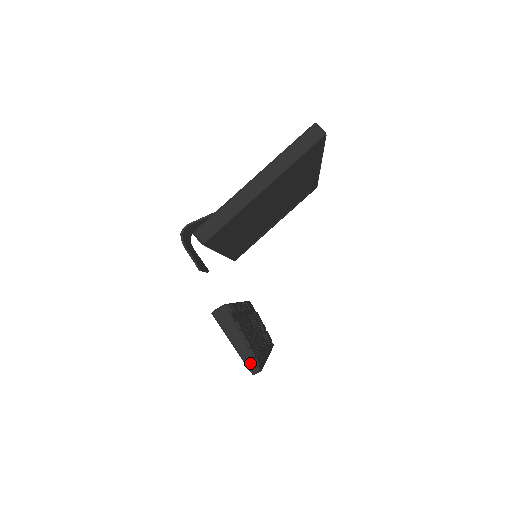
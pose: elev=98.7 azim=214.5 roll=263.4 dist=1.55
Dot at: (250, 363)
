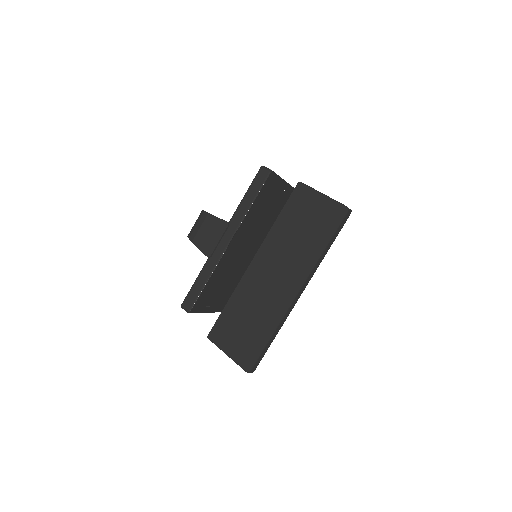
Dot at: (343, 204)
